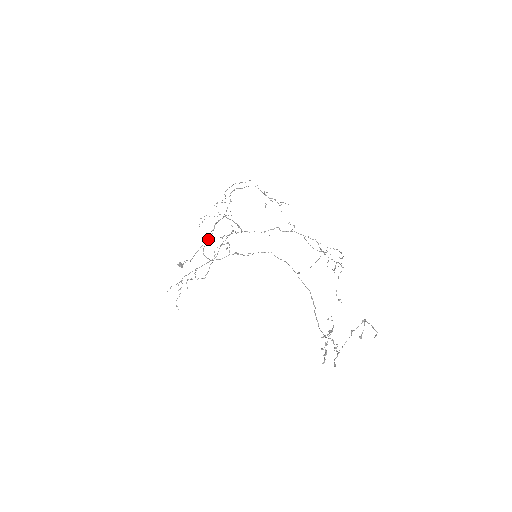
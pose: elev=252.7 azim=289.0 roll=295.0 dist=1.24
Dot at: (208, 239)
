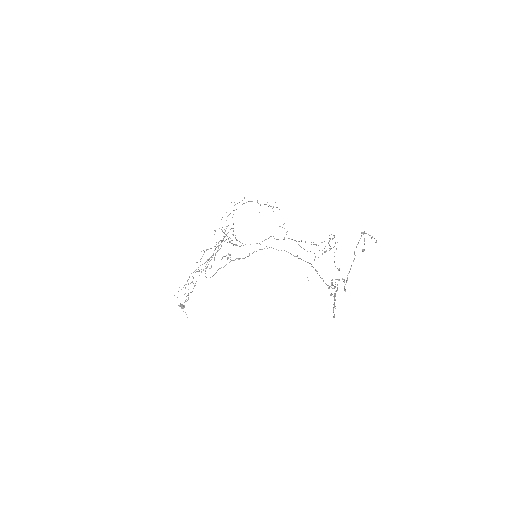
Dot at: occluded
